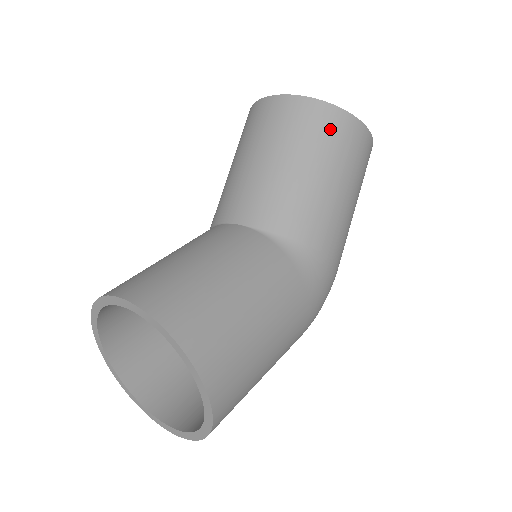
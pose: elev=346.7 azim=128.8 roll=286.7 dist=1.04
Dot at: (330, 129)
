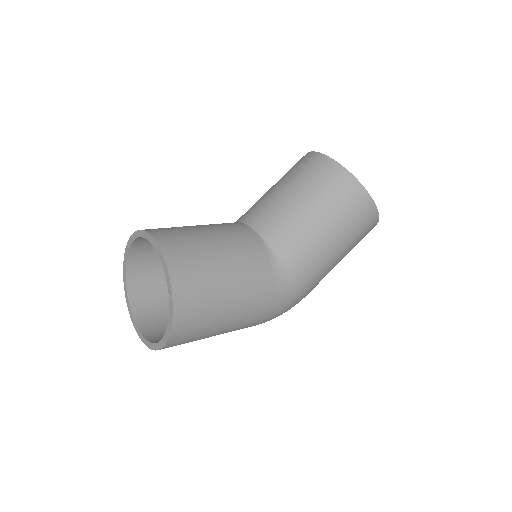
Dot at: (347, 196)
